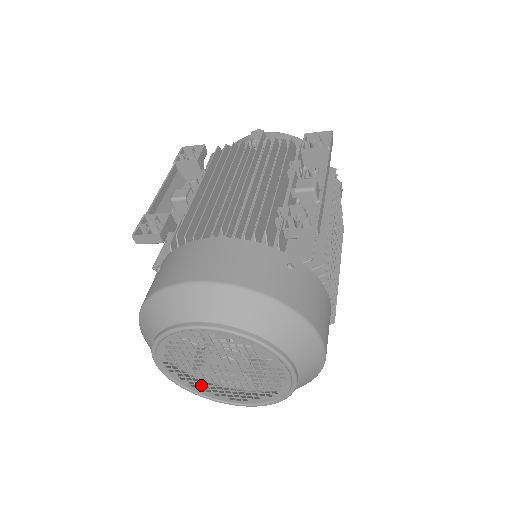
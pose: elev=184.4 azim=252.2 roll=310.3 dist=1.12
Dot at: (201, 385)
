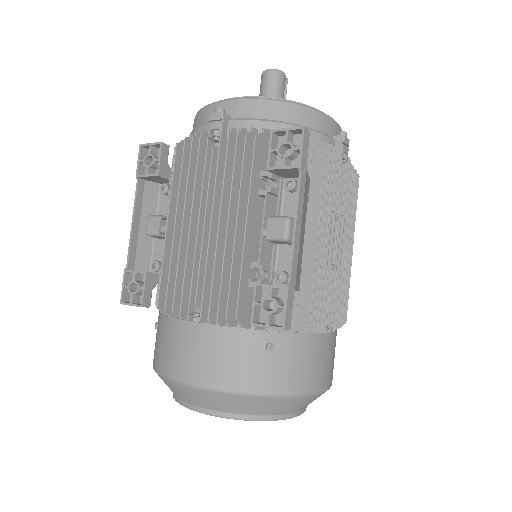
Dot at: occluded
